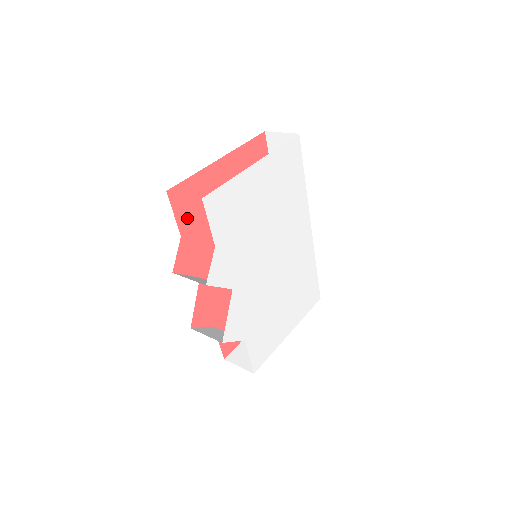
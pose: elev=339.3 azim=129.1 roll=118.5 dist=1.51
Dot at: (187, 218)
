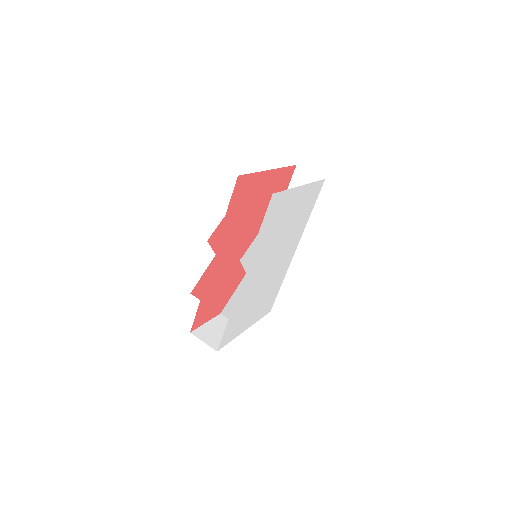
Dot at: (235, 203)
